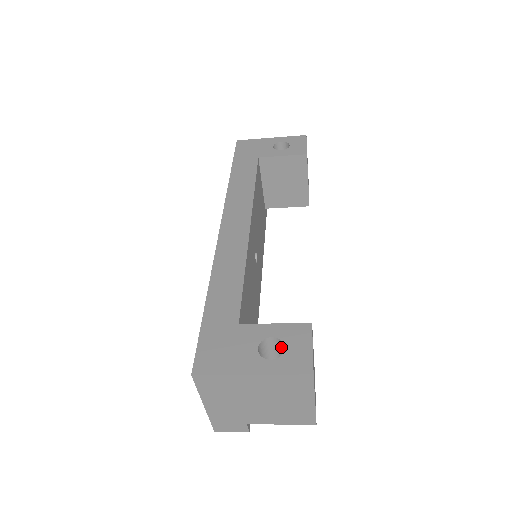
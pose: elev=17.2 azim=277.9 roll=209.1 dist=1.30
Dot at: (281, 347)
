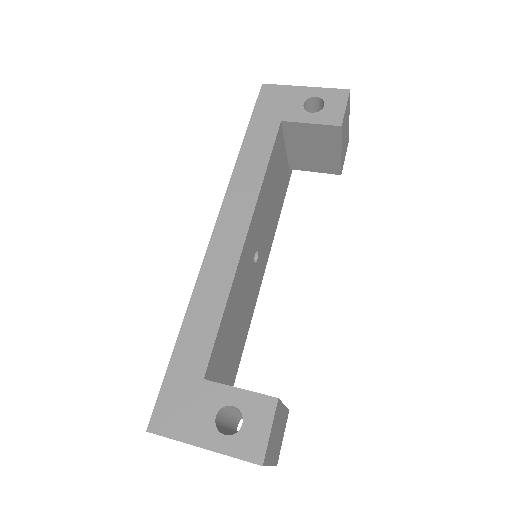
Dot at: occluded
